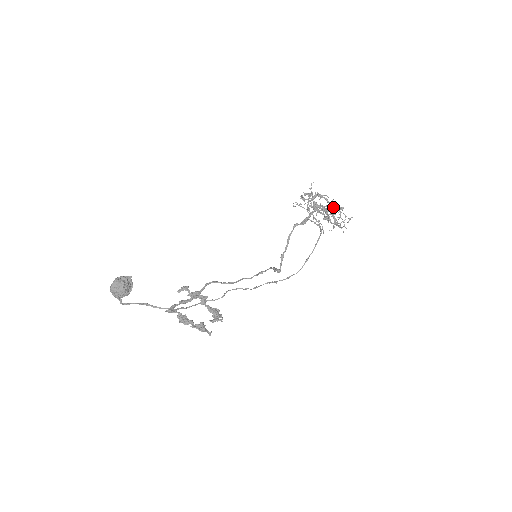
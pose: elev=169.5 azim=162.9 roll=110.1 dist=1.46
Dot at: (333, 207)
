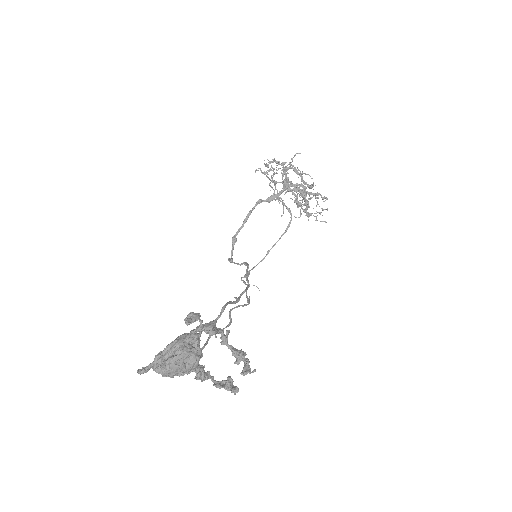
Dot at: (318, 194)
